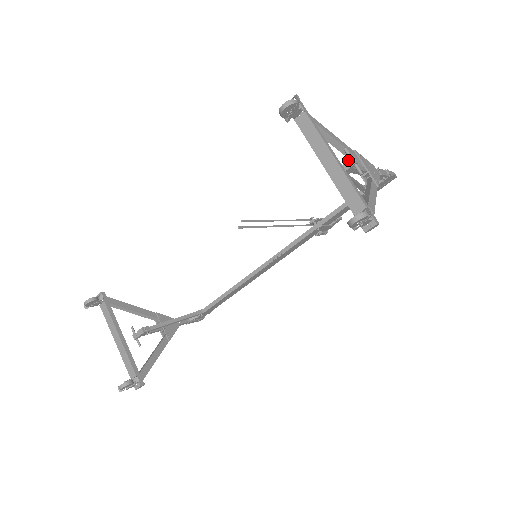
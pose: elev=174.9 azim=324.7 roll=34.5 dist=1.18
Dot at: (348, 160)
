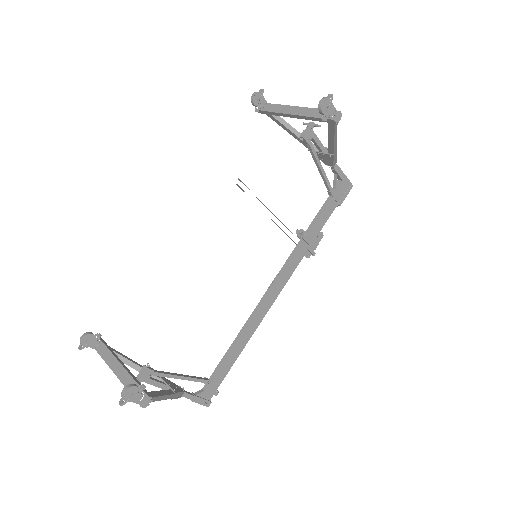
Dot at: (308, 124)
